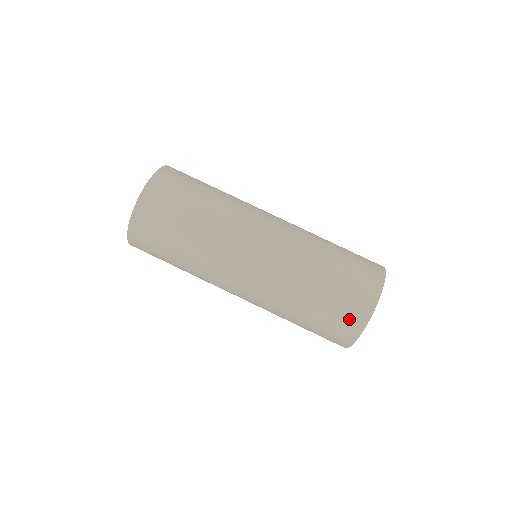
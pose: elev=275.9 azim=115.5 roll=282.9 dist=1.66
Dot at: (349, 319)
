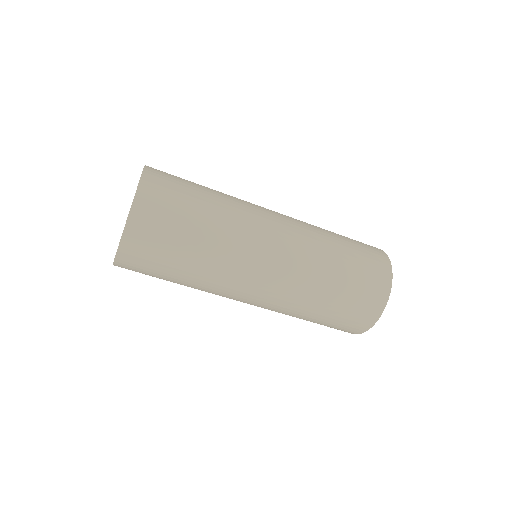
Dot at: occluded
